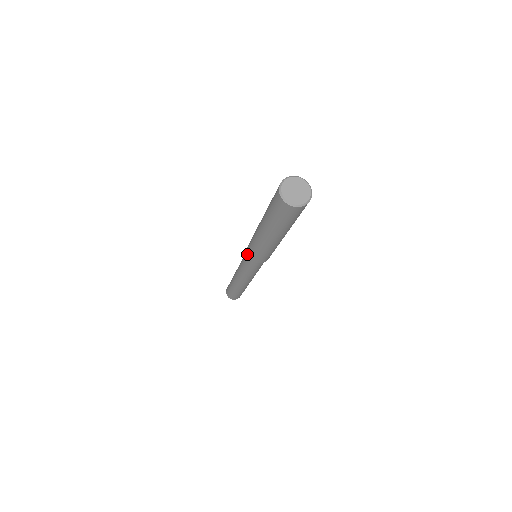
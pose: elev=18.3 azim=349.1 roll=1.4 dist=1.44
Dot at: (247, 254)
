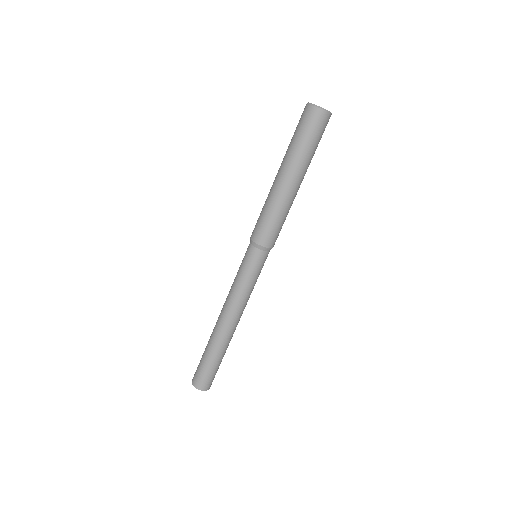
Dot at: occluded
